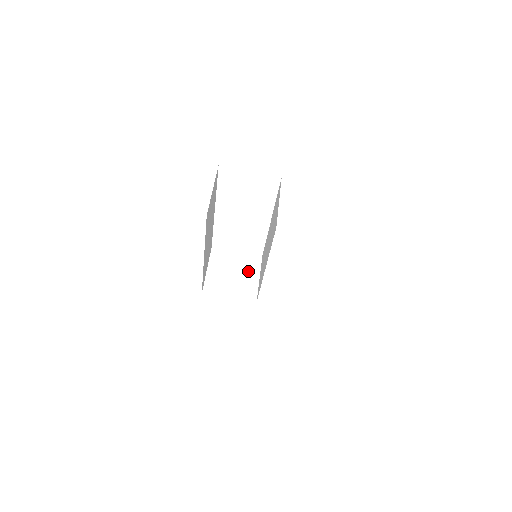
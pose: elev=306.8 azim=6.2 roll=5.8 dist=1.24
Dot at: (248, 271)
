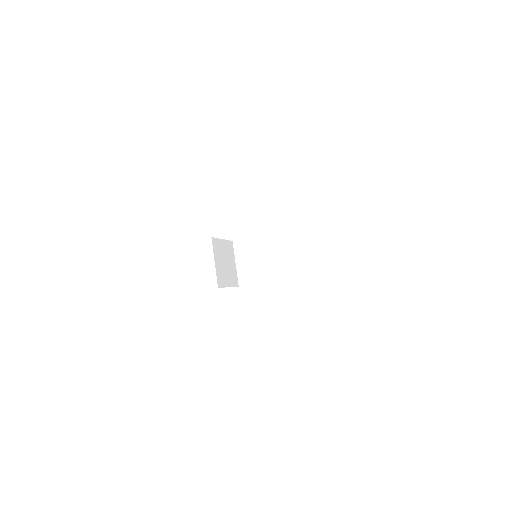
Dot at: (231, 258)
